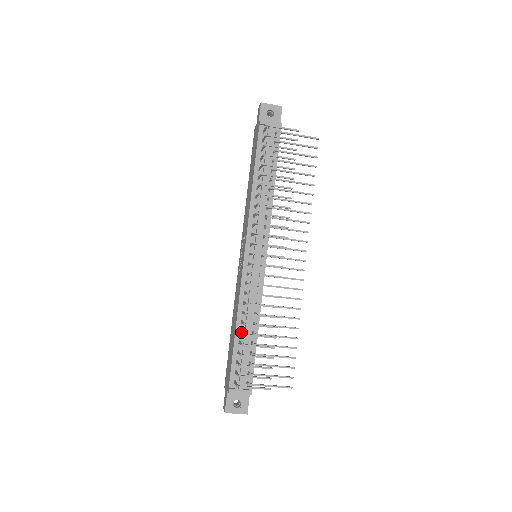
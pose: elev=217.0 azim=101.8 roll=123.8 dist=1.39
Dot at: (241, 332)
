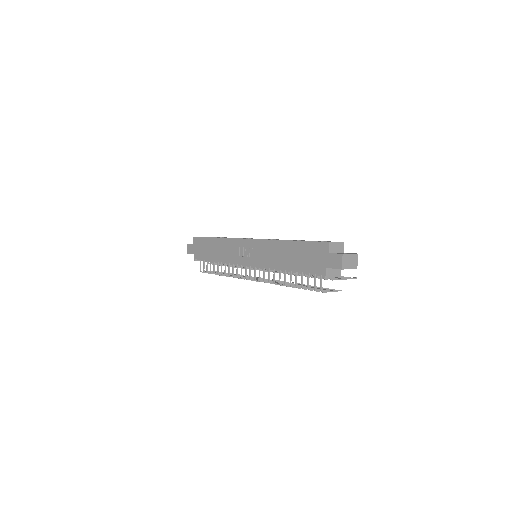
Dot at: (218, 268)
